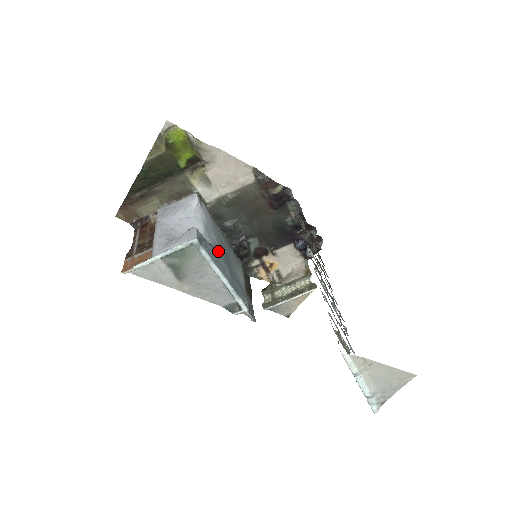
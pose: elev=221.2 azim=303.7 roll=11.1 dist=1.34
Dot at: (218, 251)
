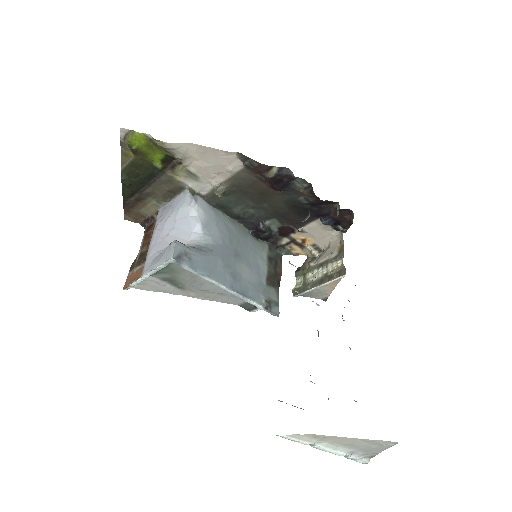
Dot at: (215, 254)
